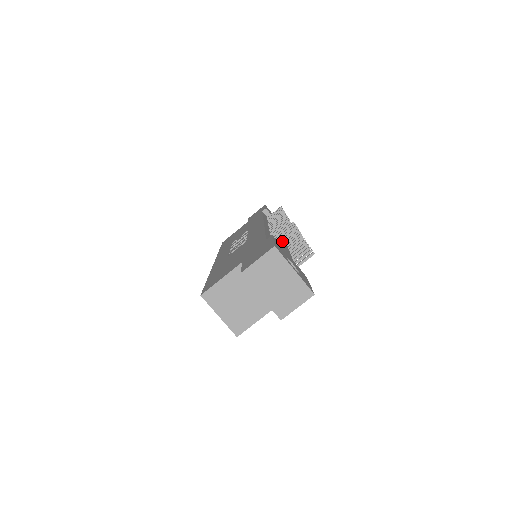
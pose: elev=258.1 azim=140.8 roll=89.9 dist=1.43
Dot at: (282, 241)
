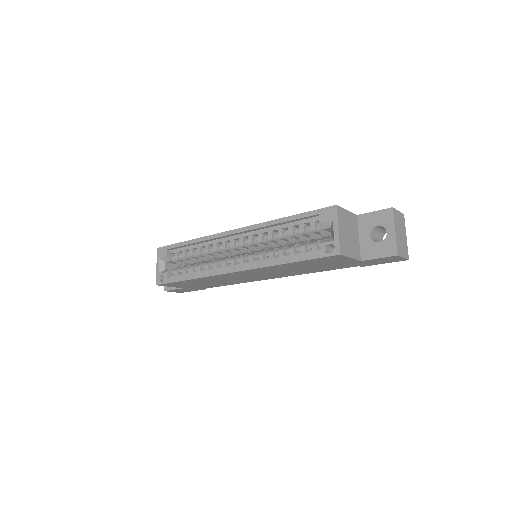
Dot at: occluded
